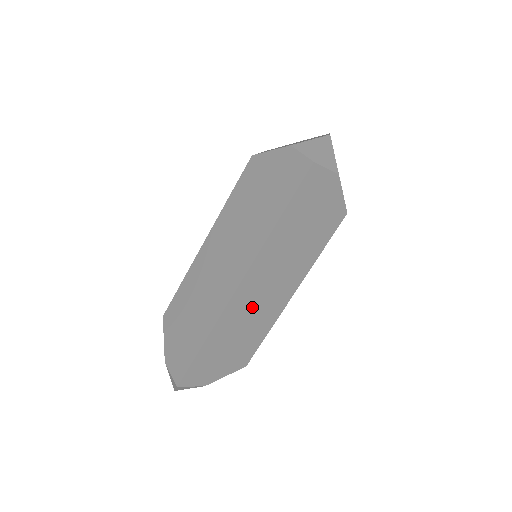
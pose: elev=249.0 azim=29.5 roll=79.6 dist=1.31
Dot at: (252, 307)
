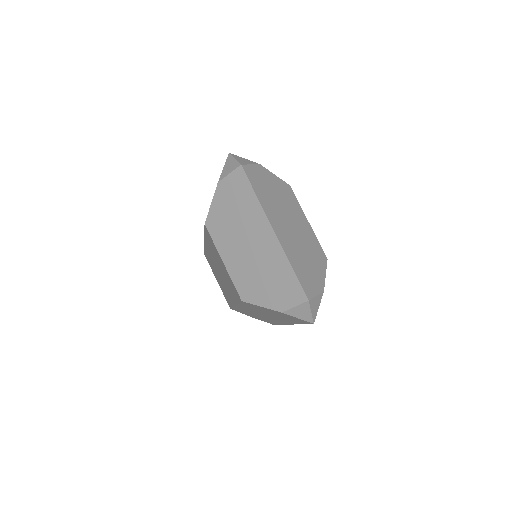
Dot at: occluded
